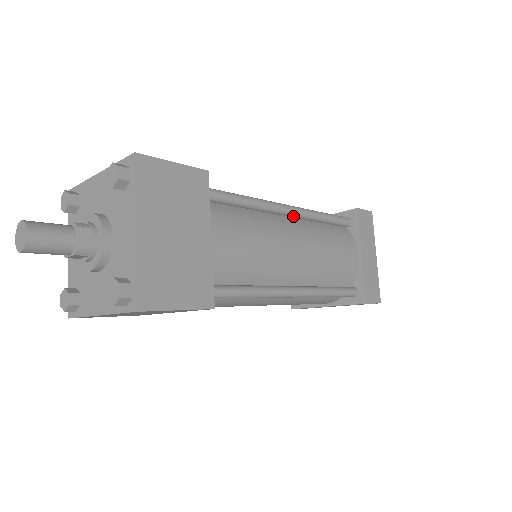
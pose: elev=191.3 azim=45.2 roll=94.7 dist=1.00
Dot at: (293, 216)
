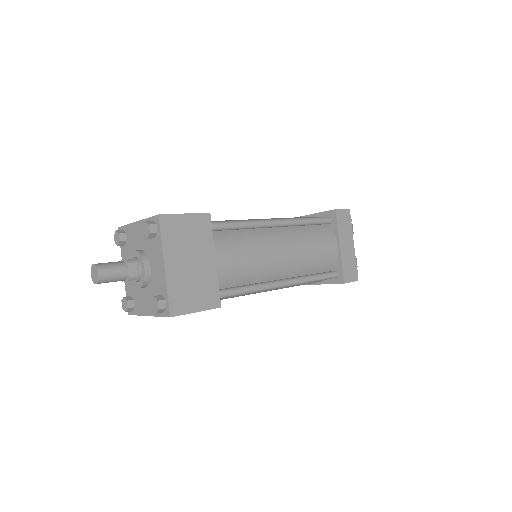
Dot at: (280, 226)
